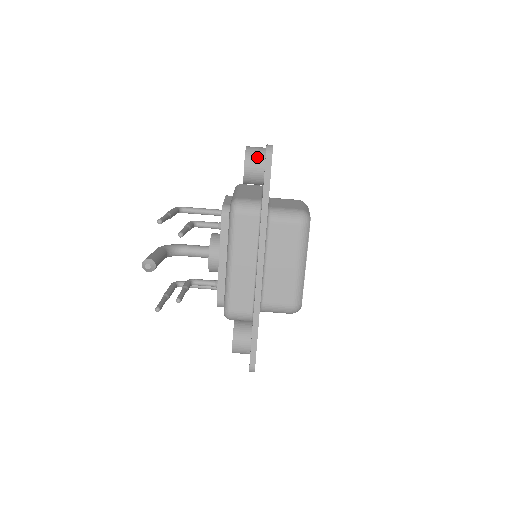
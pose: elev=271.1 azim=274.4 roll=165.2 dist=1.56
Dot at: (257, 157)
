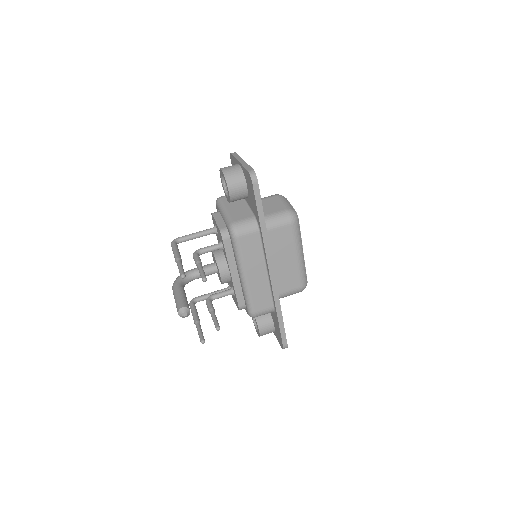
Dot at: (237, 179)
